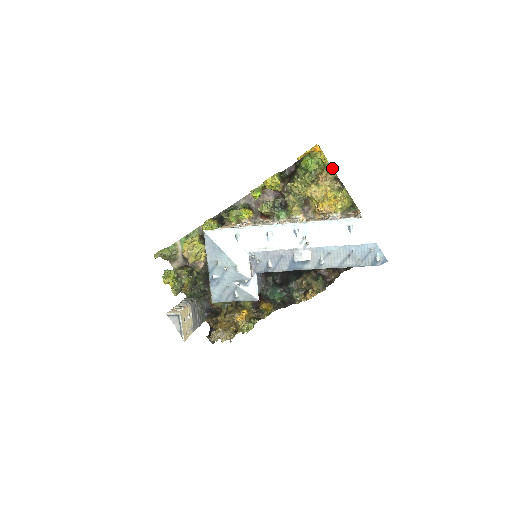
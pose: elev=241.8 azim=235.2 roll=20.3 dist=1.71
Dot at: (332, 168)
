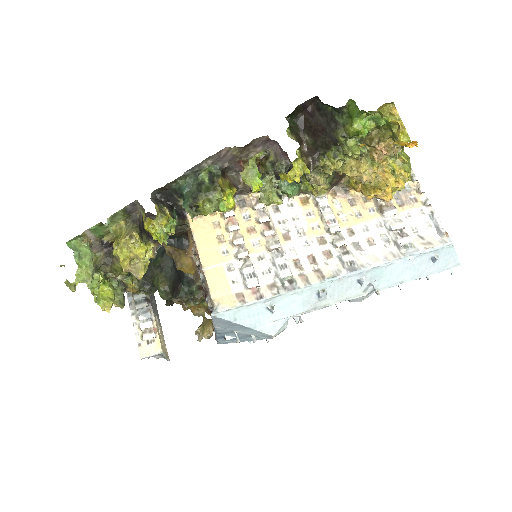
Dot at: occluded
